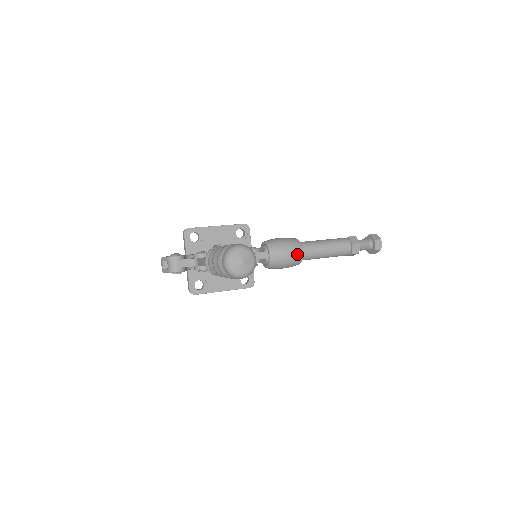
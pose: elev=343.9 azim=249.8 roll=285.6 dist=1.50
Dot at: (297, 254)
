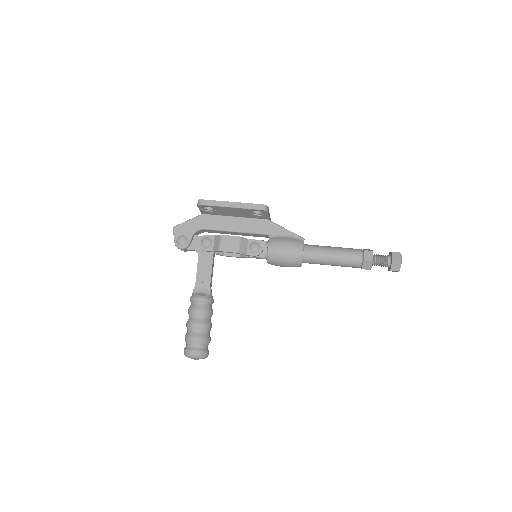
Dot at: occluded
